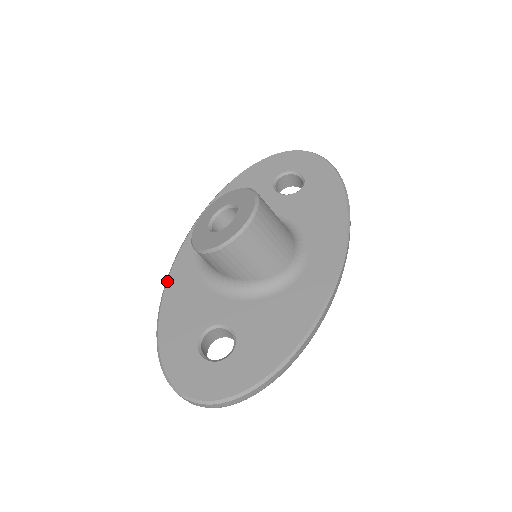
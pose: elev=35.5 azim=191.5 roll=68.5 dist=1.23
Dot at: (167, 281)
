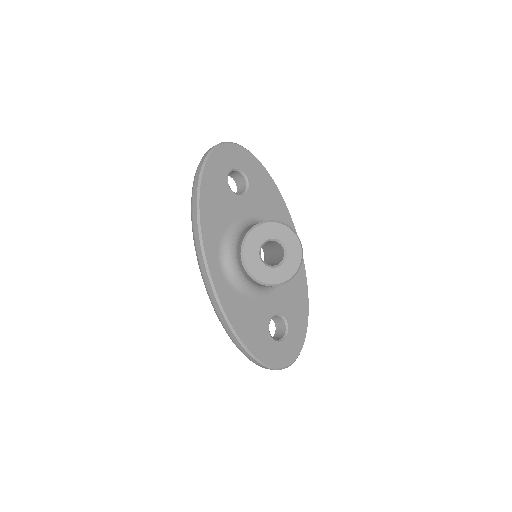
Dot at: (225, 312)
